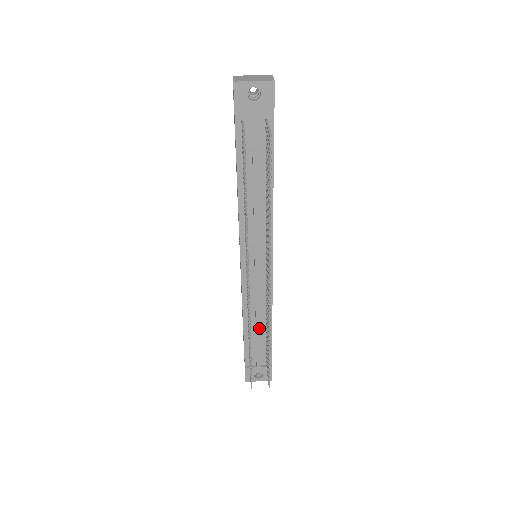
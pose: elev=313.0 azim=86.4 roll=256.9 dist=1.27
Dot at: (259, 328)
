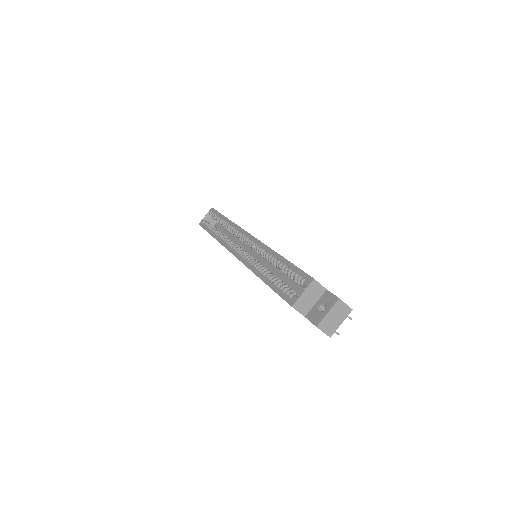
Dot at: occluded
